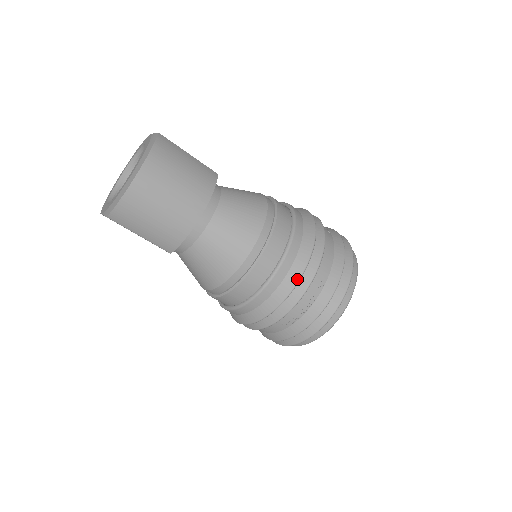
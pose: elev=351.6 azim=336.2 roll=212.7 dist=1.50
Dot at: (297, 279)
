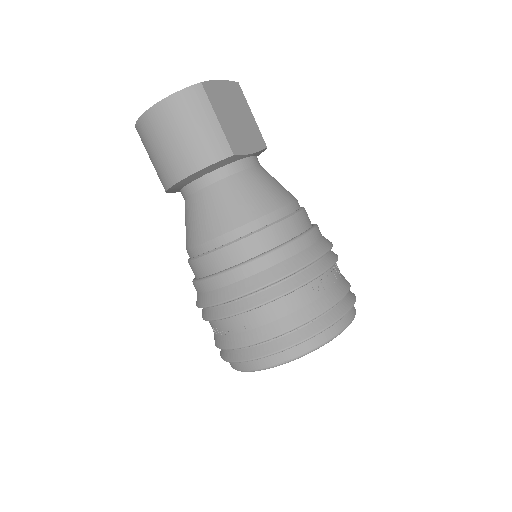
Dot at: (218, 301)
